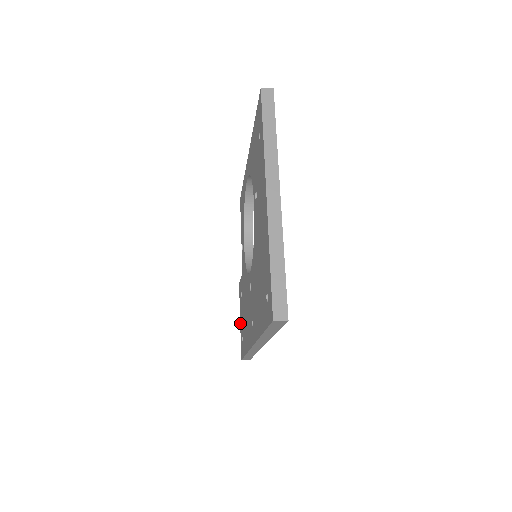
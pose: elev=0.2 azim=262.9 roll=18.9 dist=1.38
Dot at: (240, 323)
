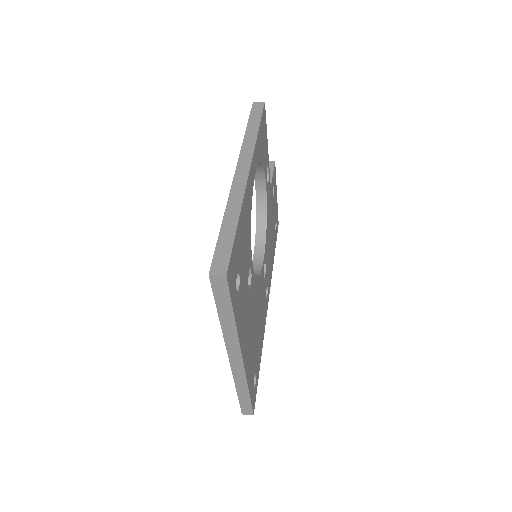
Dot at: occluded
